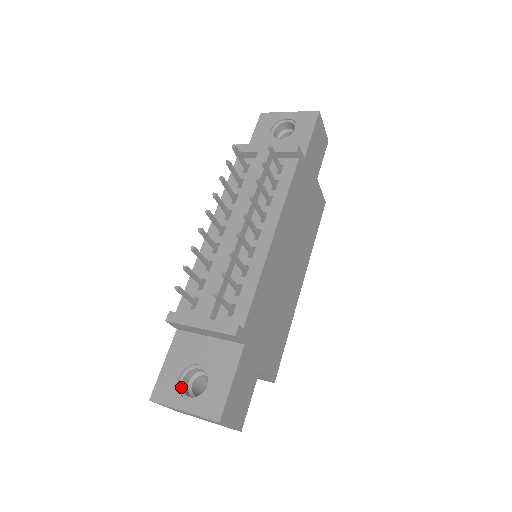
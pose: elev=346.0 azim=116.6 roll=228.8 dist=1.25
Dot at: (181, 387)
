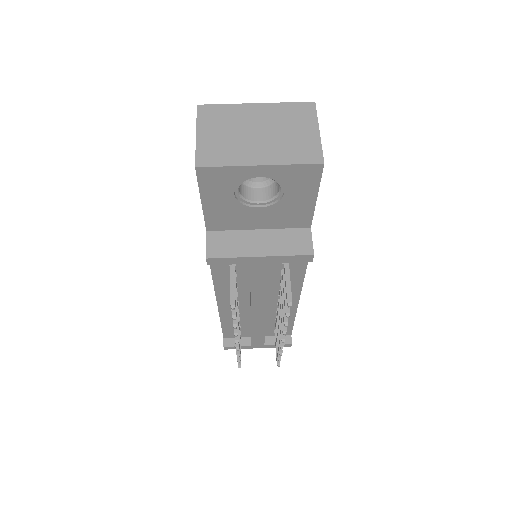
Dot at: occluded
